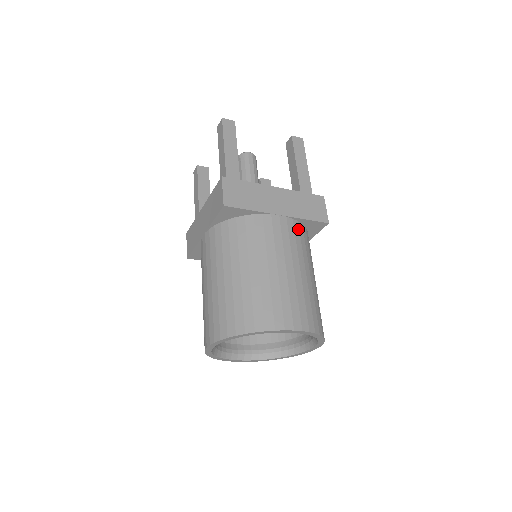
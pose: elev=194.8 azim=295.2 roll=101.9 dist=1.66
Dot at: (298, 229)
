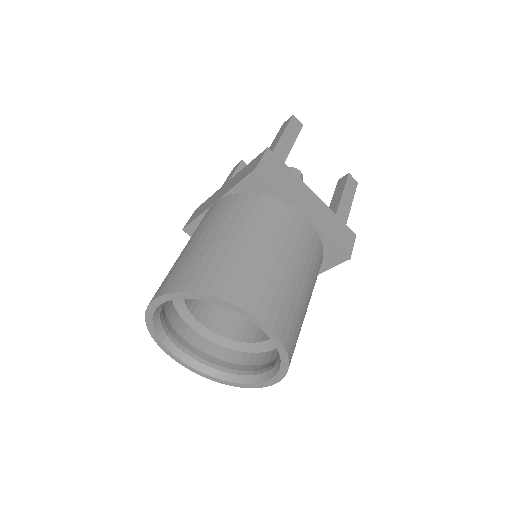
Dot at: (317, 243)
